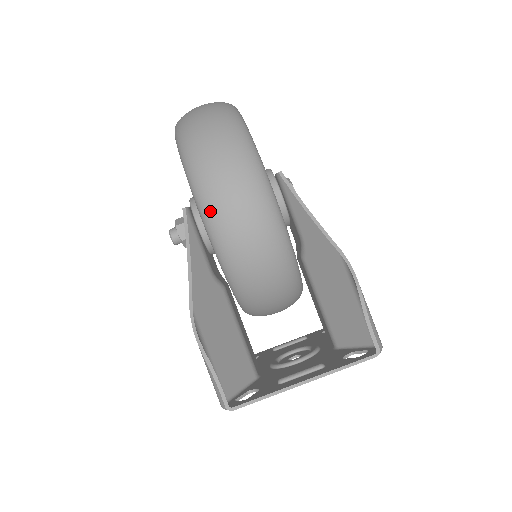
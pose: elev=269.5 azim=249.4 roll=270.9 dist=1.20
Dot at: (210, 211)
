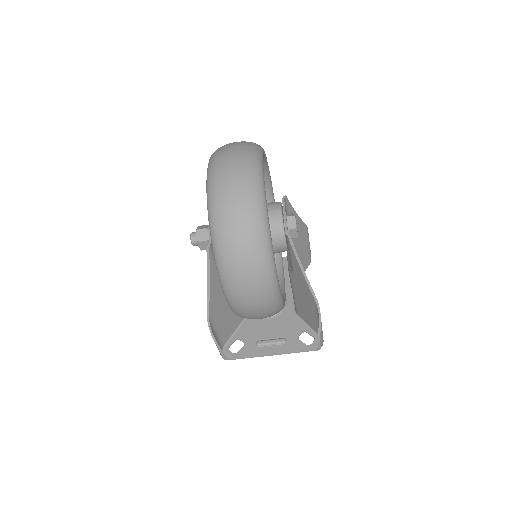
Dot at: (233, 304)
